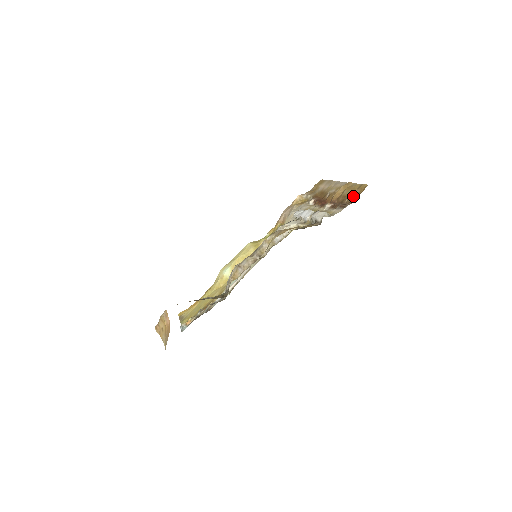
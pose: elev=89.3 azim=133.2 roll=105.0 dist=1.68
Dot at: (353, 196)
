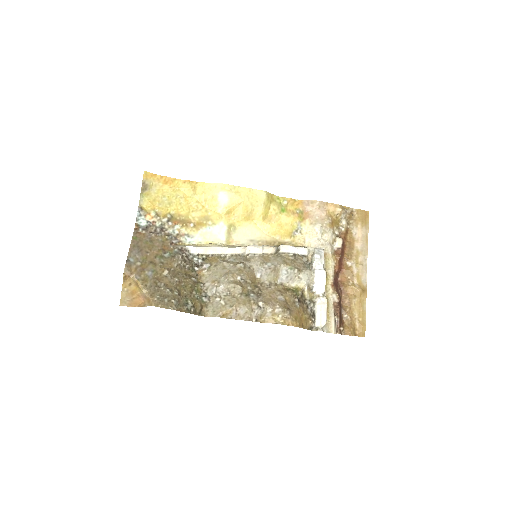
Dot at: (351, 326)
